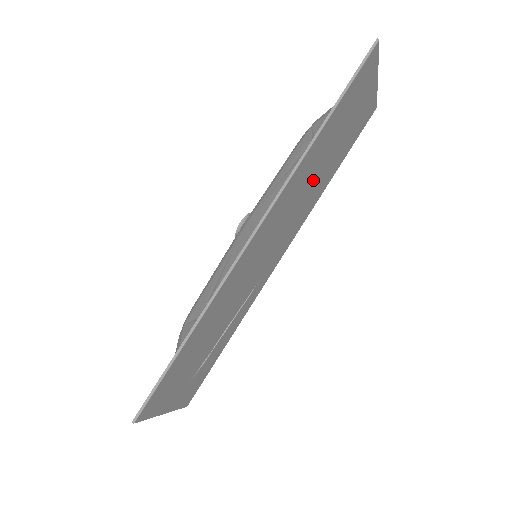
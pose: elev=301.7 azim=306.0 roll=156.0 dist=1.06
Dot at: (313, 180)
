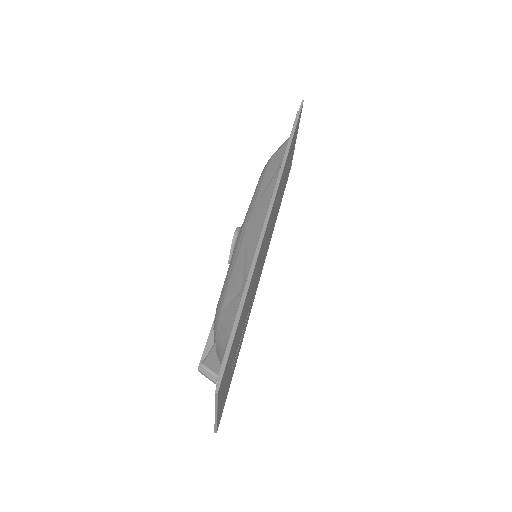
Dot at: (279, 199)
